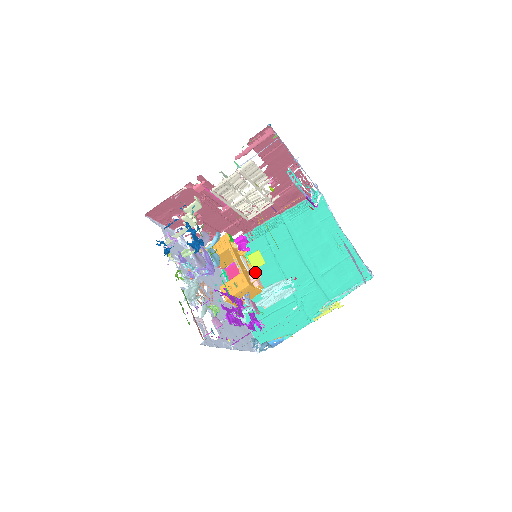
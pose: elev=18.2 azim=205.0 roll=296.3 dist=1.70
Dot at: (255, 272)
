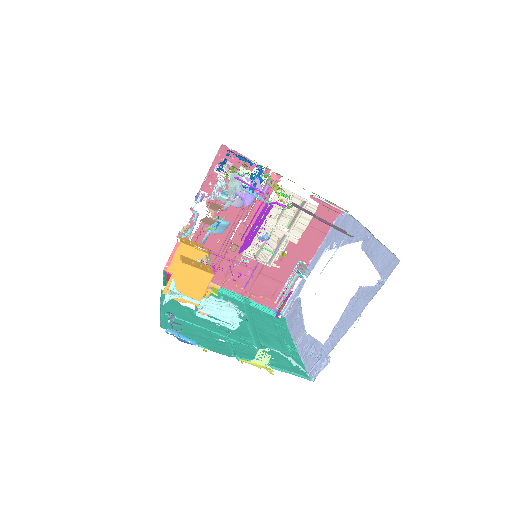
Dot at: occluded
